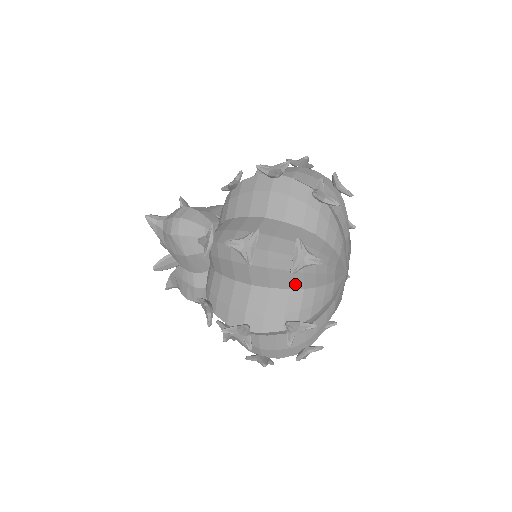
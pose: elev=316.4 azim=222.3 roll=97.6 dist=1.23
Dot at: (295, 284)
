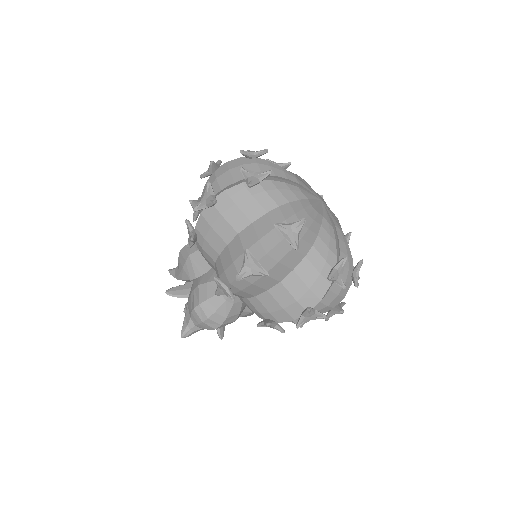
Dot at: occluded
